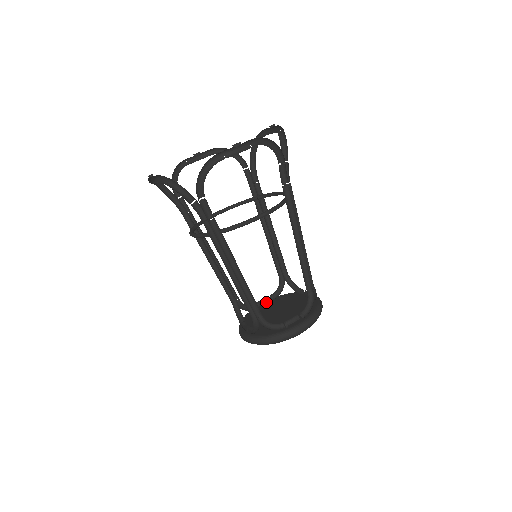
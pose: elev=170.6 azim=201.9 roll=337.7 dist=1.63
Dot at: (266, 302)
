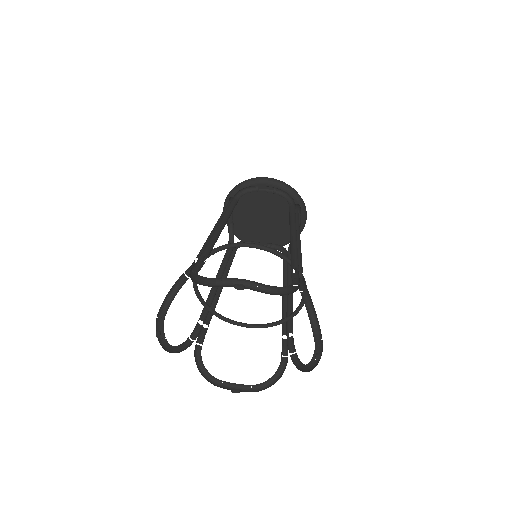
Dot at: occluded
